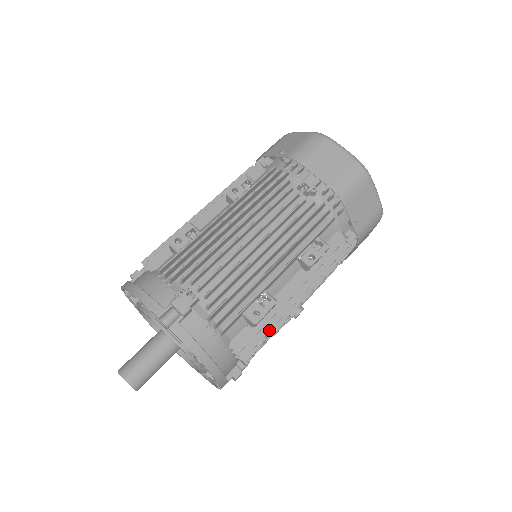
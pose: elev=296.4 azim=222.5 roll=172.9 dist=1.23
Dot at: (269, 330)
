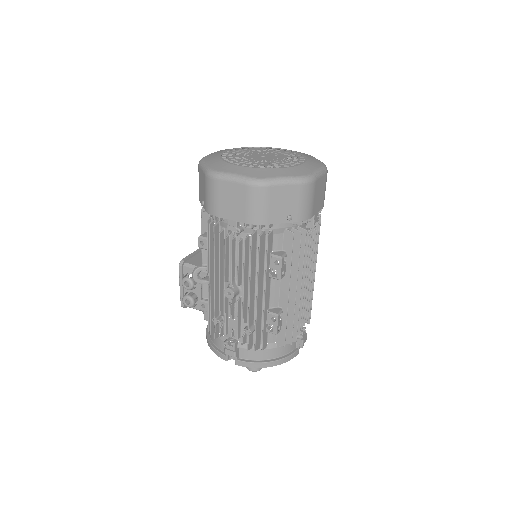
Dot at: occluded
